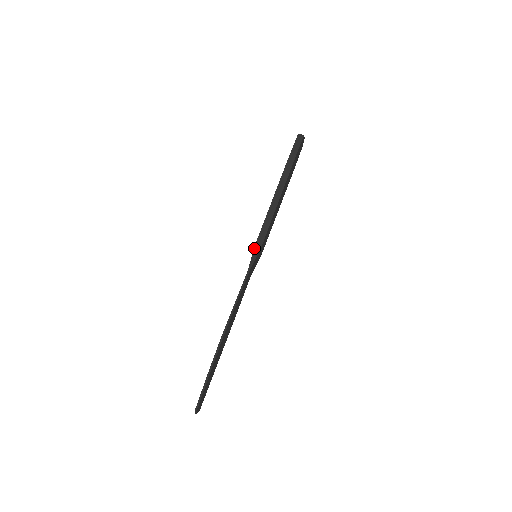
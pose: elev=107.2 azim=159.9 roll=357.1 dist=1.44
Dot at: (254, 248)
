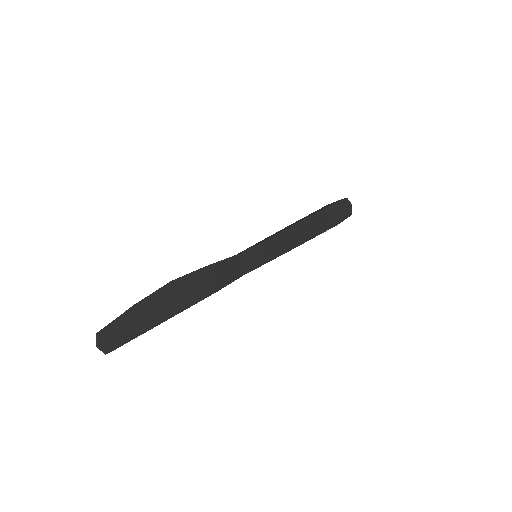
Dot at: (254, 245)
